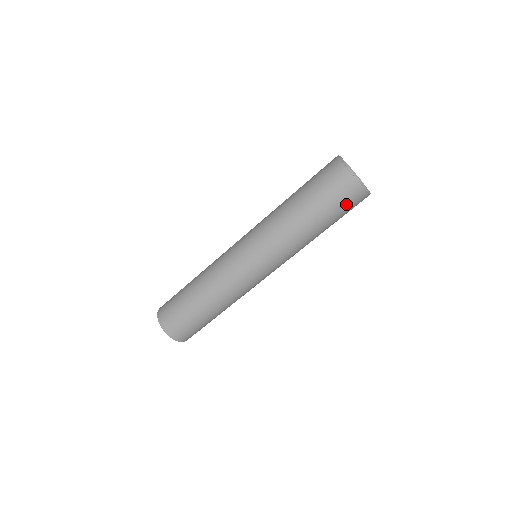
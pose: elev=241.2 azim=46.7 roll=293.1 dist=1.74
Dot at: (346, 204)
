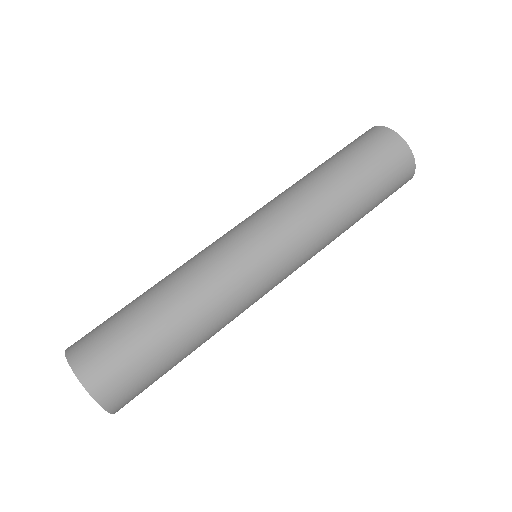
Dot at: (392, 174)
